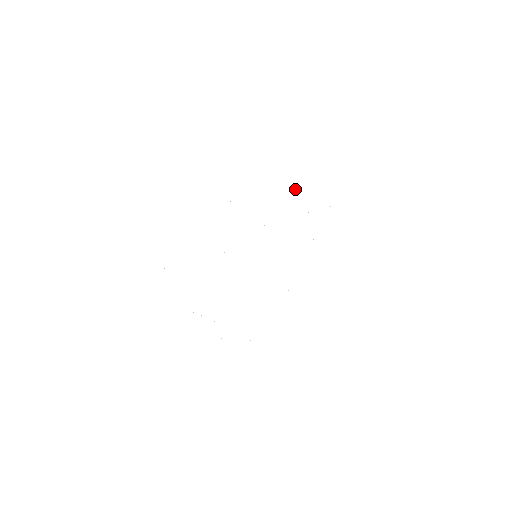
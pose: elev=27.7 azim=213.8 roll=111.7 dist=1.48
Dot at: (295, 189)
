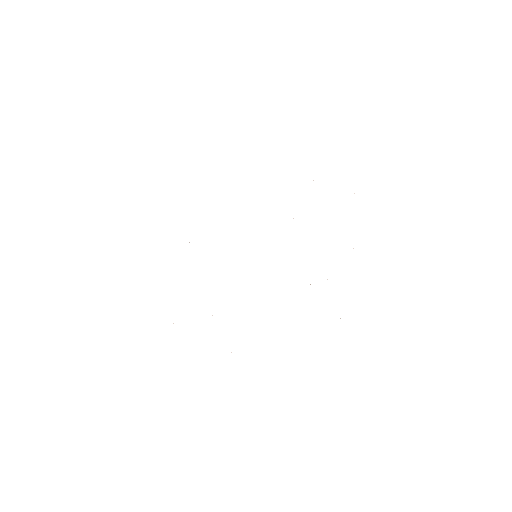
Dot at: occluded
